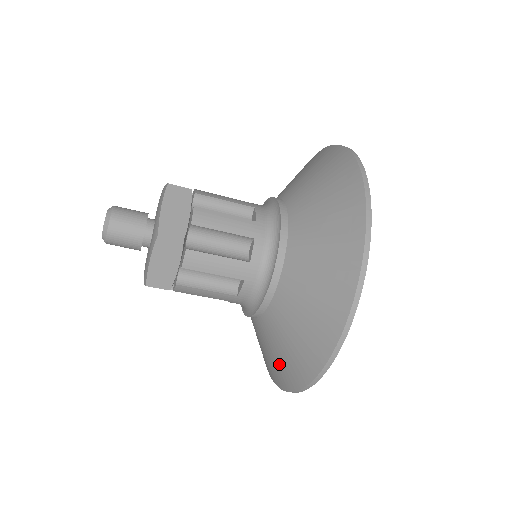
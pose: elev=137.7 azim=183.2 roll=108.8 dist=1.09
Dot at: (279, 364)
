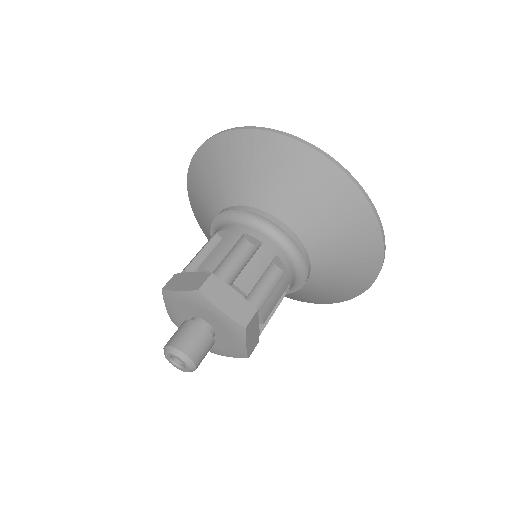
Dot at: (330, 296)
